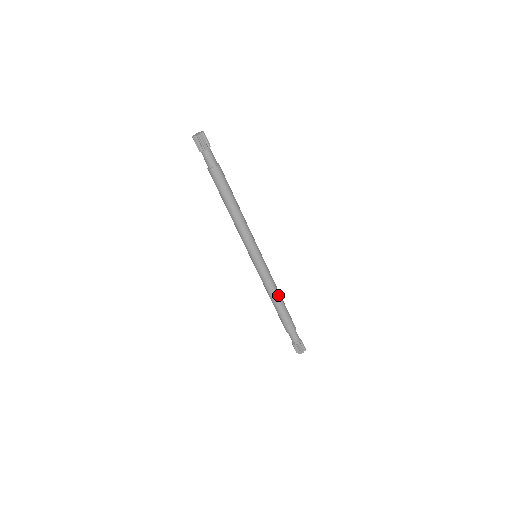
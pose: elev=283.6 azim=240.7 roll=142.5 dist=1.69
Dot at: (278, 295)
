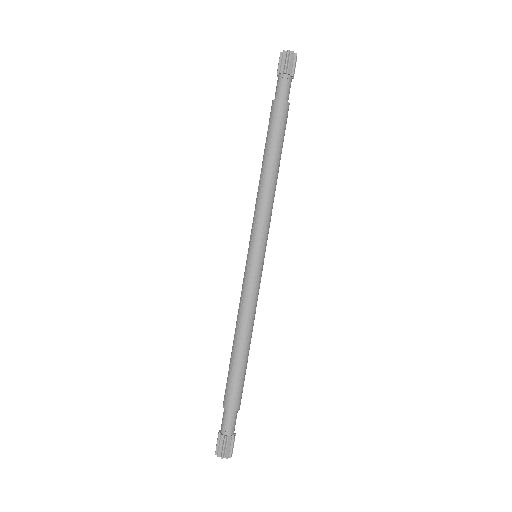
Dot at: (244, 333)
